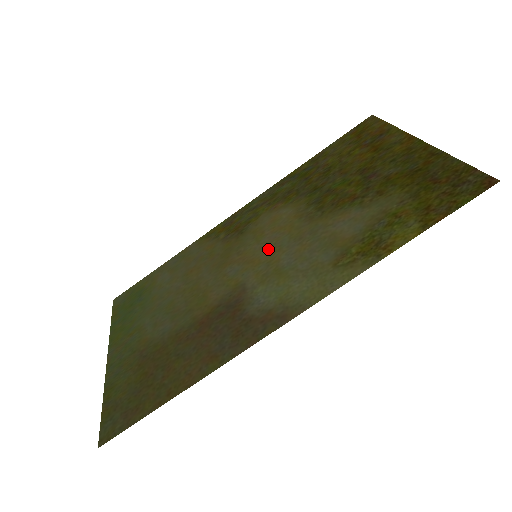
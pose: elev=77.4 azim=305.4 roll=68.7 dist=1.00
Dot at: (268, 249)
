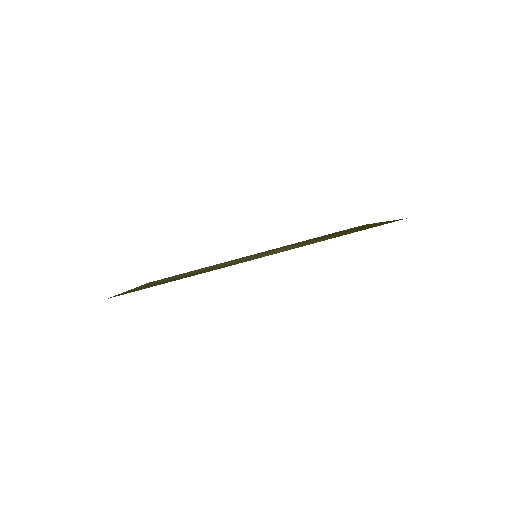
Dot at: (265, 253)
